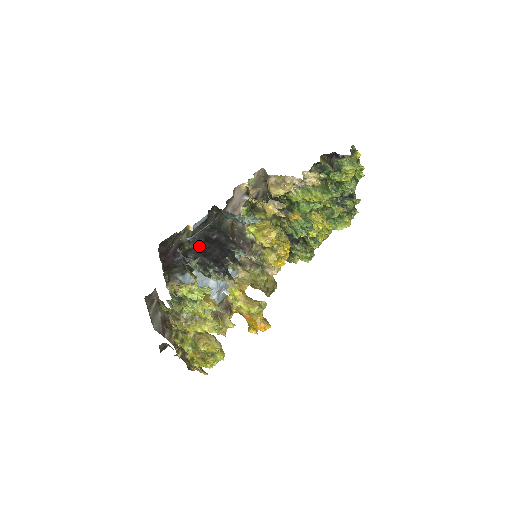
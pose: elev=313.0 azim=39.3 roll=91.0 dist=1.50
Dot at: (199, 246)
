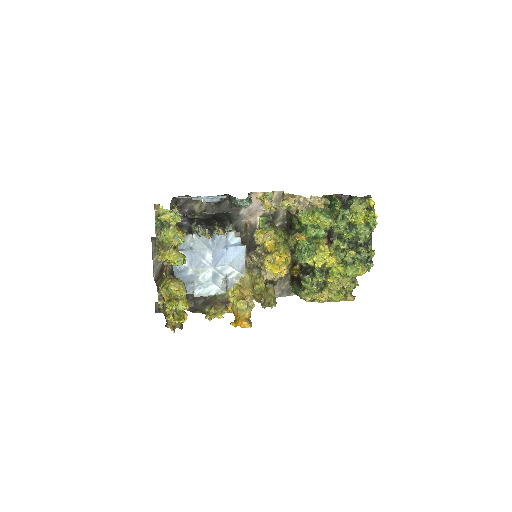
Dot at: (206, 218)
